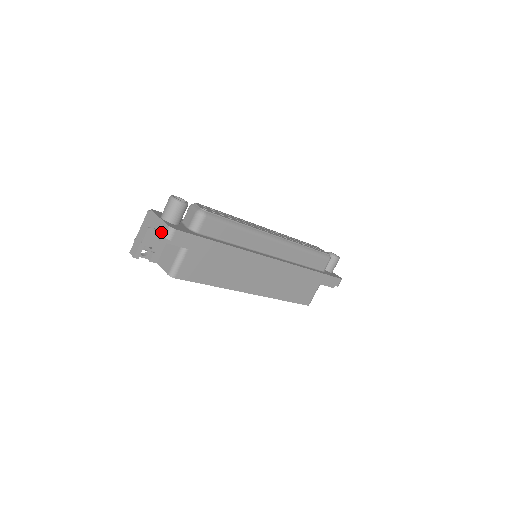
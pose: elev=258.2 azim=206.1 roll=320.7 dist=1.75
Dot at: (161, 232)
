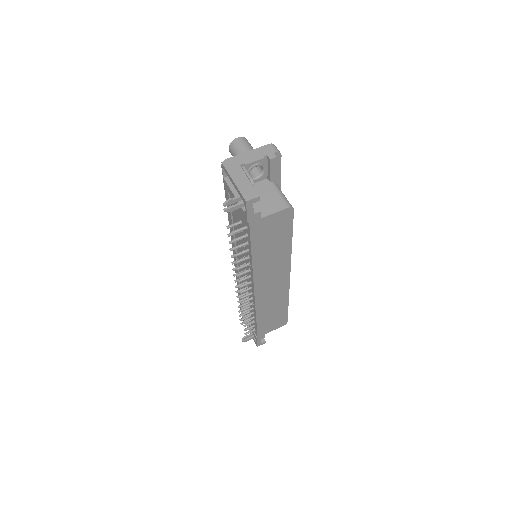
Dot at: (267, 153)
